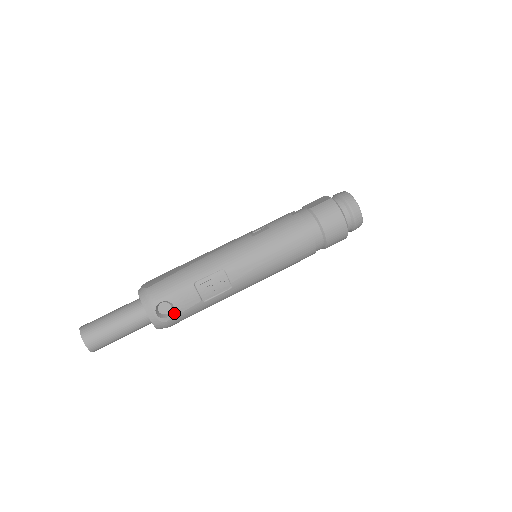
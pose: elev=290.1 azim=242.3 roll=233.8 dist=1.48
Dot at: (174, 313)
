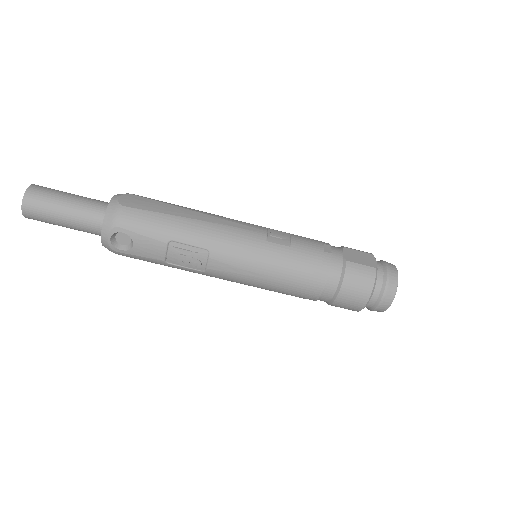
Dot at: (129, 251)
